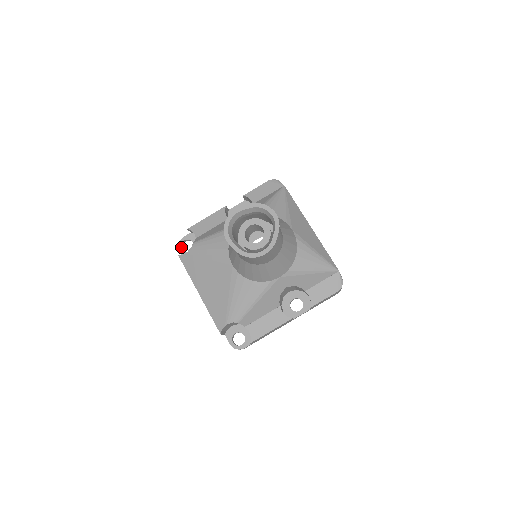
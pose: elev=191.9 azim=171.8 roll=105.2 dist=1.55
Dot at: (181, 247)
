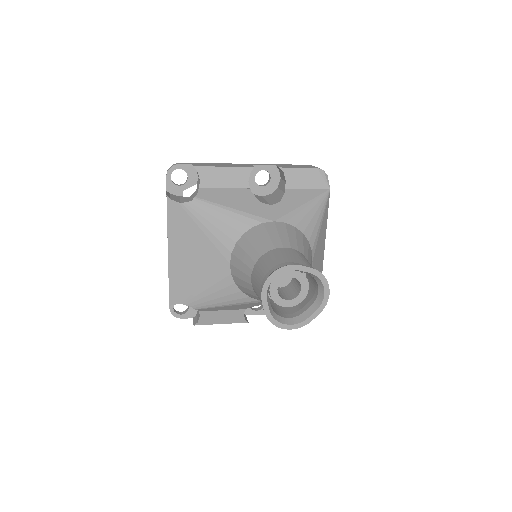
Dot at: occluded
